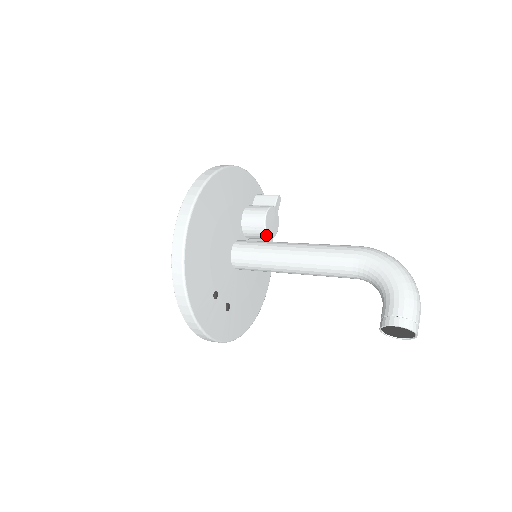
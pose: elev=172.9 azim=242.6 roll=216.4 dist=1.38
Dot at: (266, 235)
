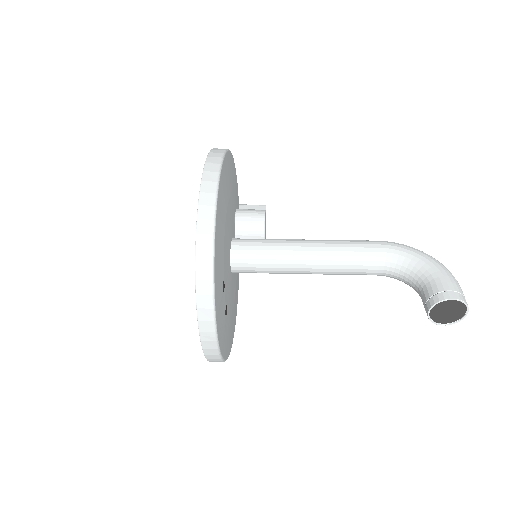
Dot at: (263, 237)
